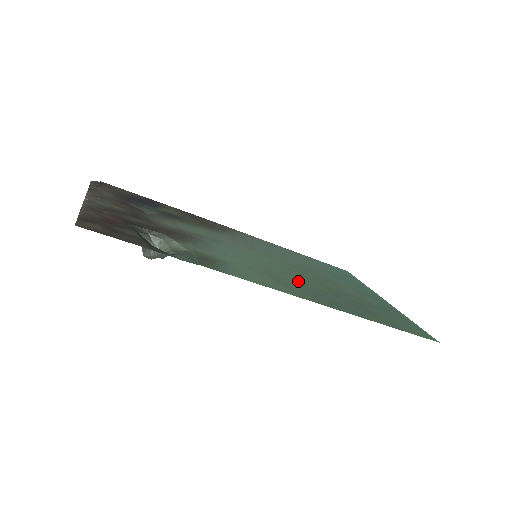
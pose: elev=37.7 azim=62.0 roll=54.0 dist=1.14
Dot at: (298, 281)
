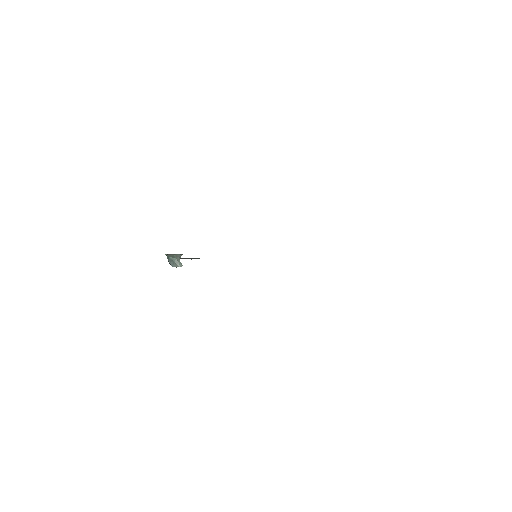
Dot at: occluded
